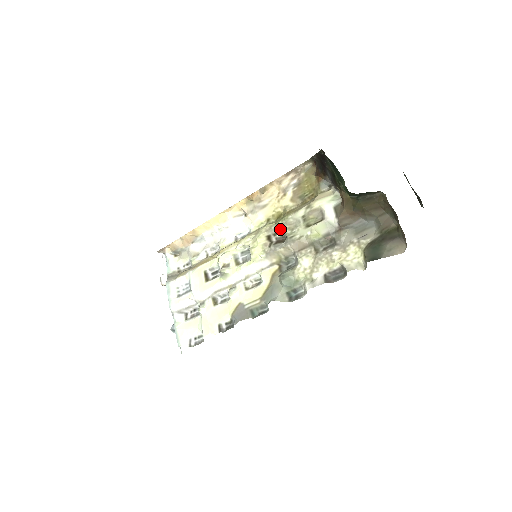
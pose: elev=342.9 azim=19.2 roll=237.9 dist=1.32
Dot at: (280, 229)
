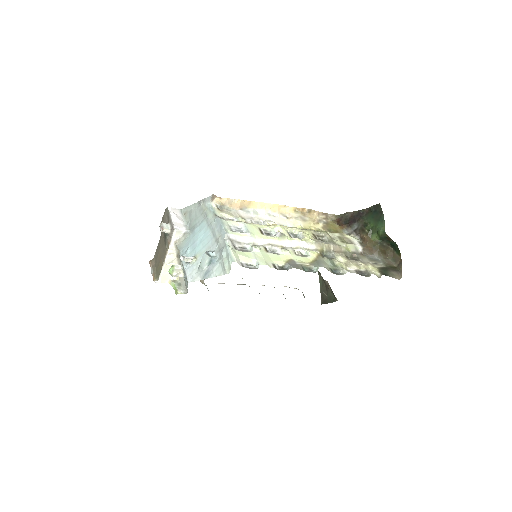
Dot at: (322, 235)
